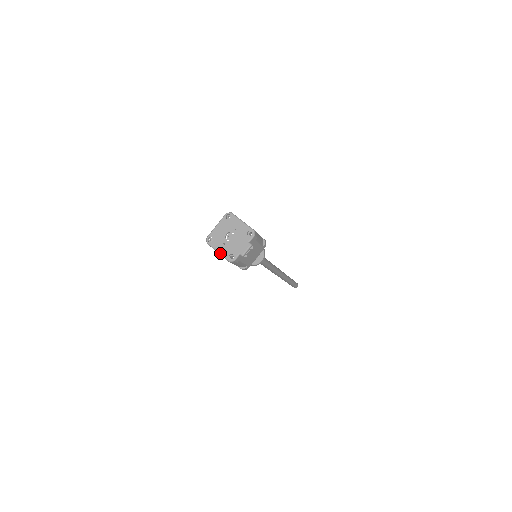
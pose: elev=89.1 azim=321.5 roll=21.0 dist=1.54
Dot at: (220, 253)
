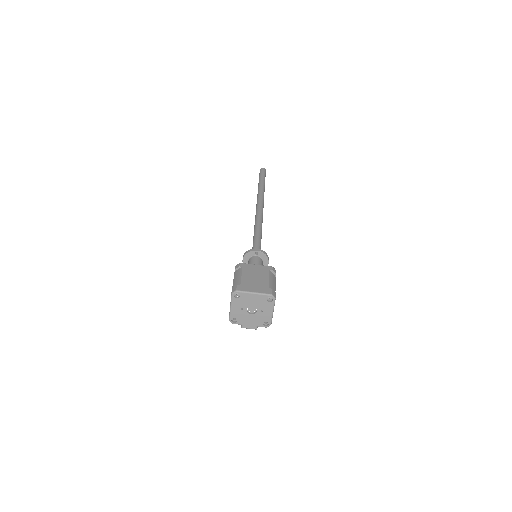
Dot at: (231, 310)
